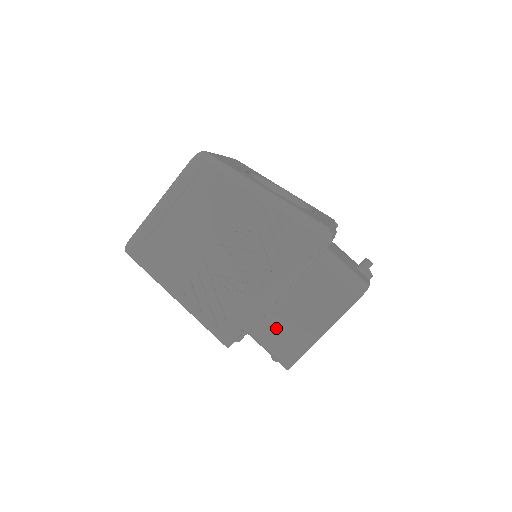
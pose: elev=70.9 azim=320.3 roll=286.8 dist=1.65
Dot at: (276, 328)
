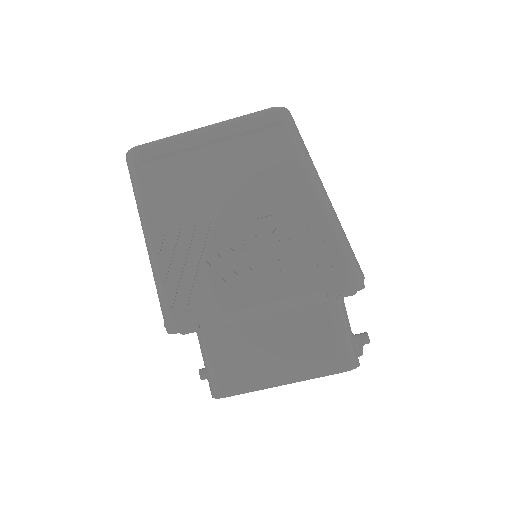
Dot at: (233, 346)
